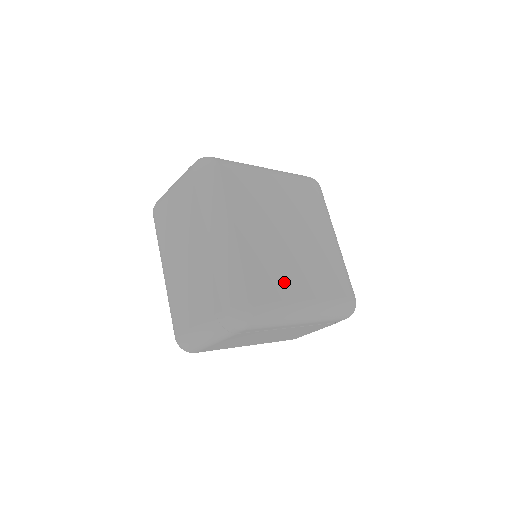
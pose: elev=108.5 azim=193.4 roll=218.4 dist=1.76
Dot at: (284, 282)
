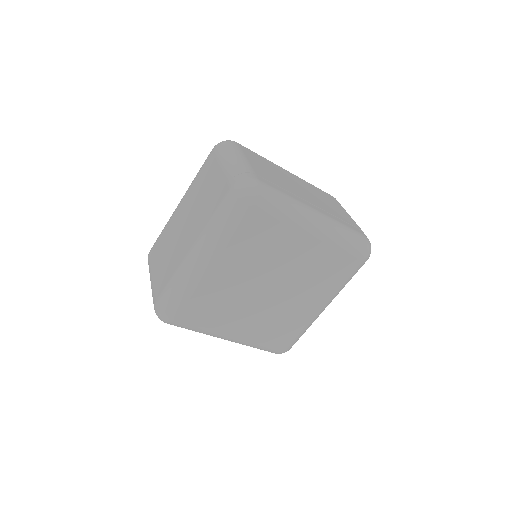
Dot at: (224, 317)
